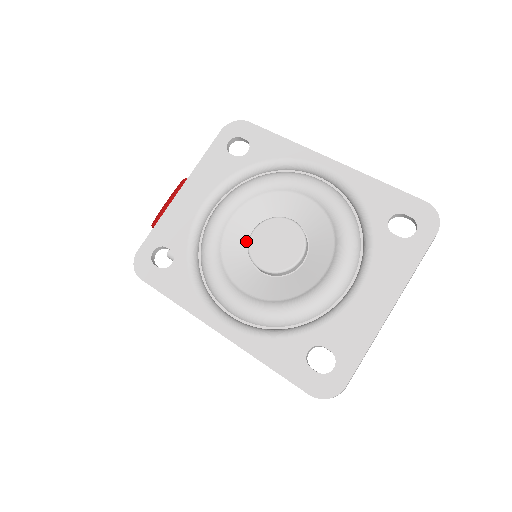
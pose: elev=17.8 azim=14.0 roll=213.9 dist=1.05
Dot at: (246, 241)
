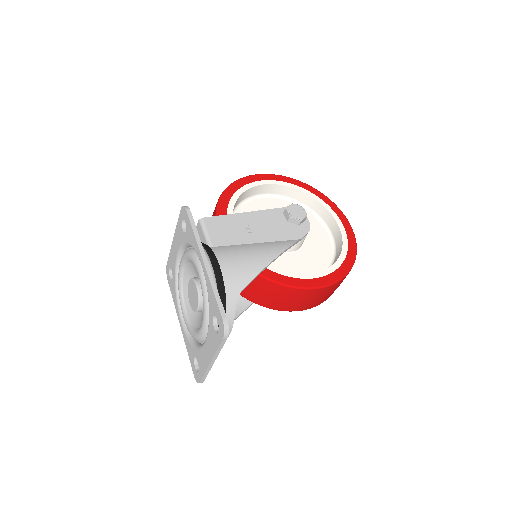
Dot at: occluded
